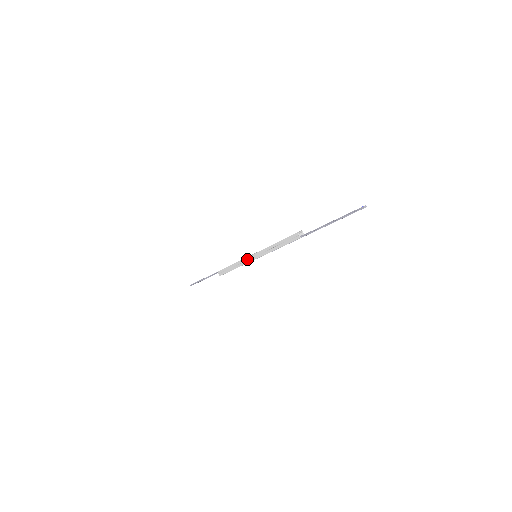
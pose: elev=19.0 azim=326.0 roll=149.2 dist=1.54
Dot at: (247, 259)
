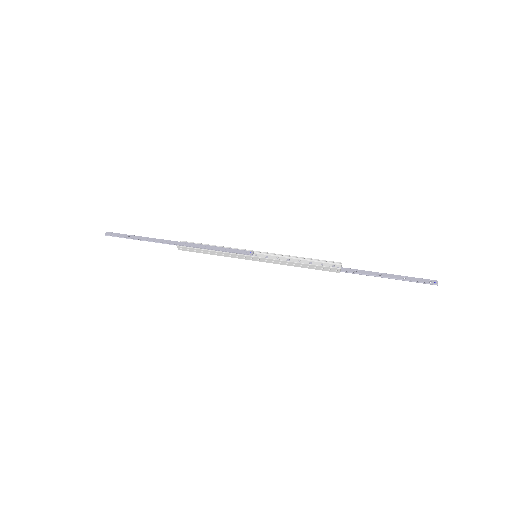
Dot at: (242, 256)
